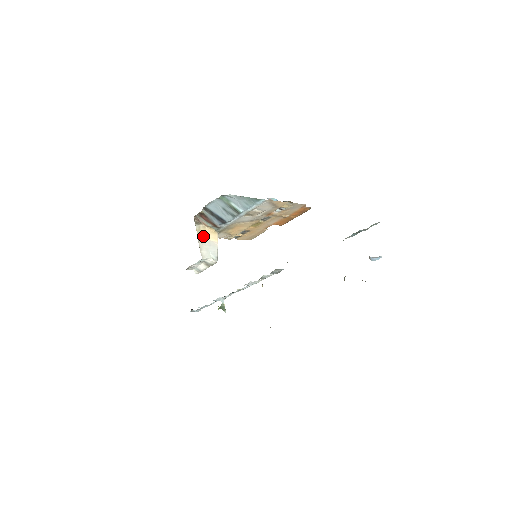
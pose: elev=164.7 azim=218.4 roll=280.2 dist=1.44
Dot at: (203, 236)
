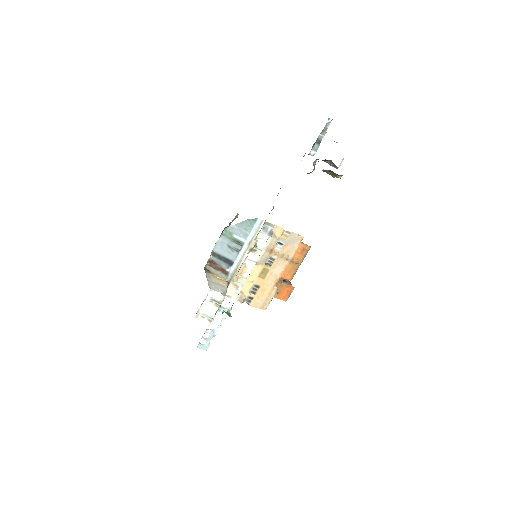
Dot at: (212, 279)
